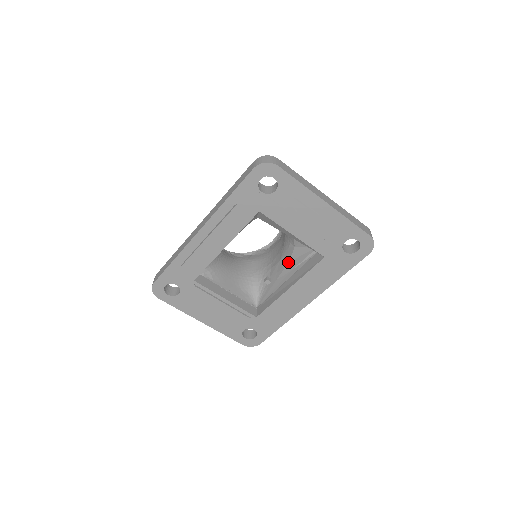
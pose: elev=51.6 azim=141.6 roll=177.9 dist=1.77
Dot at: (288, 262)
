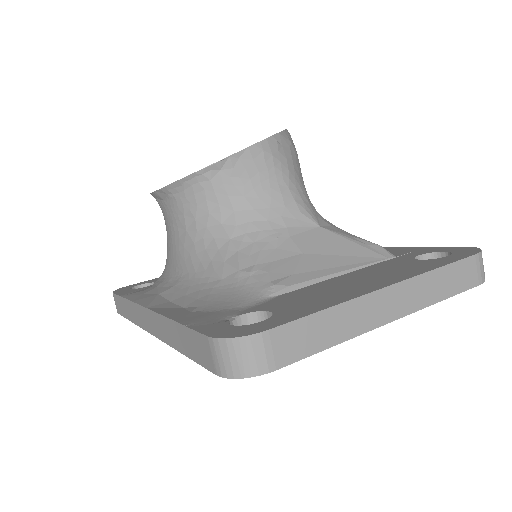
Dot at: occluded
